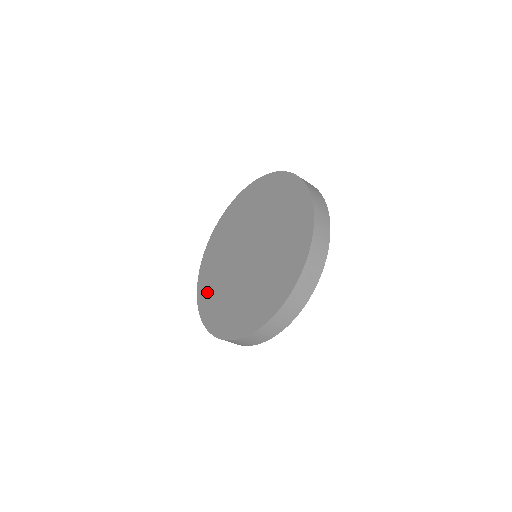
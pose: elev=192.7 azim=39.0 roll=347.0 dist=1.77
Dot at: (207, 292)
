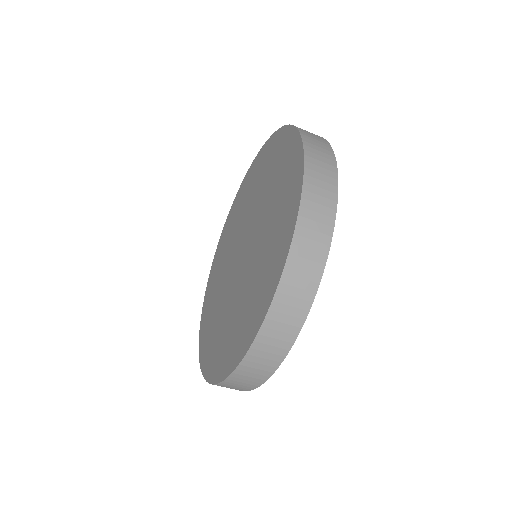
Dot at: (224, 239)
